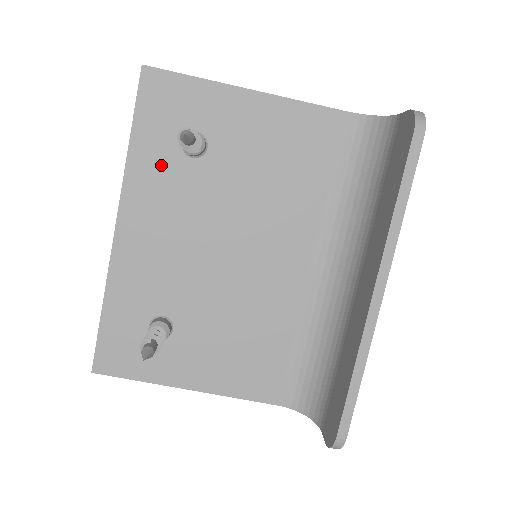
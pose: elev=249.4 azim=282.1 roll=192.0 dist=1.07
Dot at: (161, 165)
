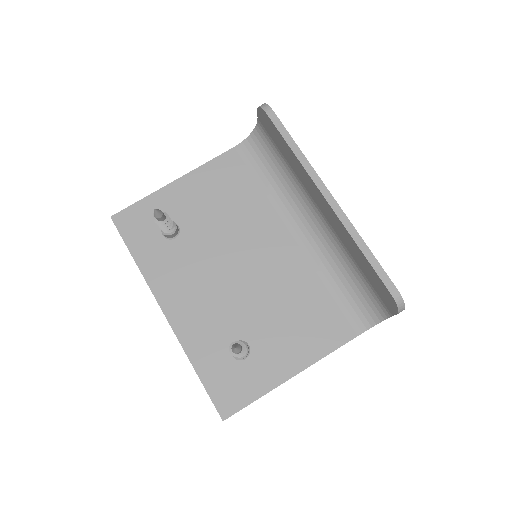
Dot at: (161, 257)
